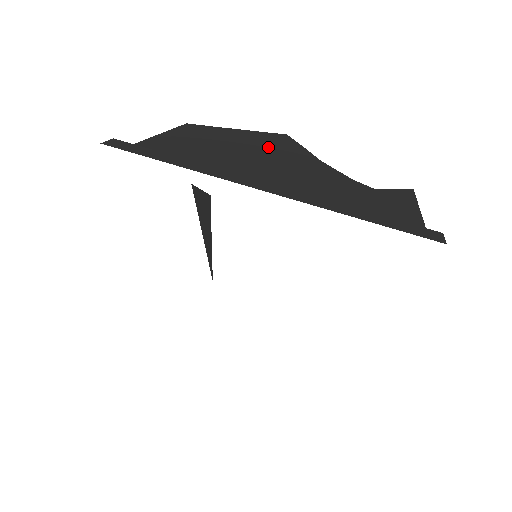
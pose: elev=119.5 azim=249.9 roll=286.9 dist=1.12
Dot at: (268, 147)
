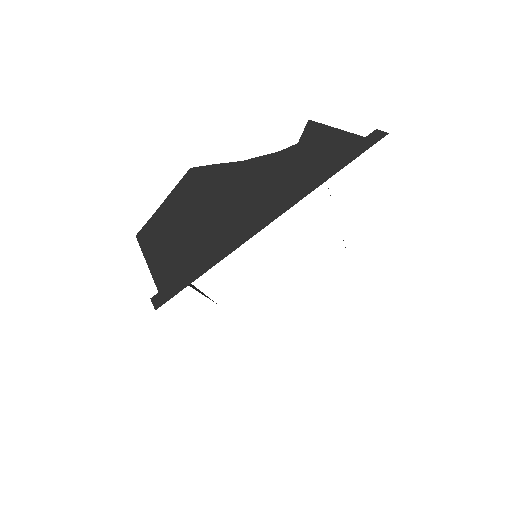
Dot at: (206, 189)
